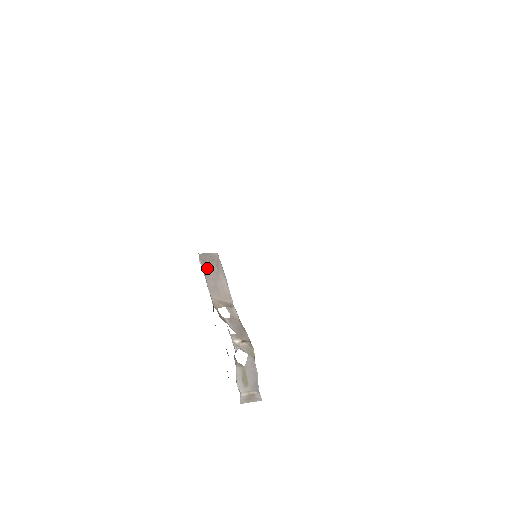
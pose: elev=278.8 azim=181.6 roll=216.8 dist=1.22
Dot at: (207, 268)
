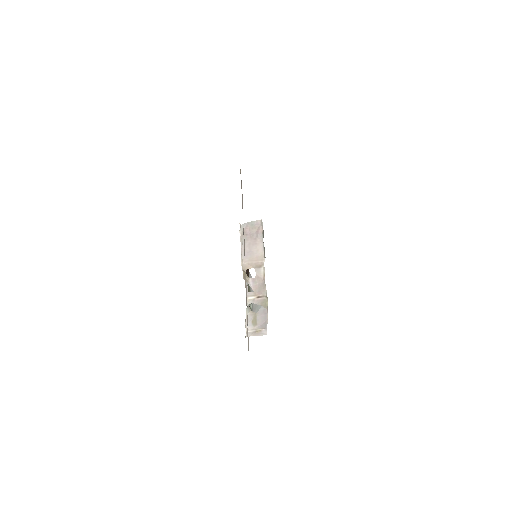
Dot at: (246, 236)
